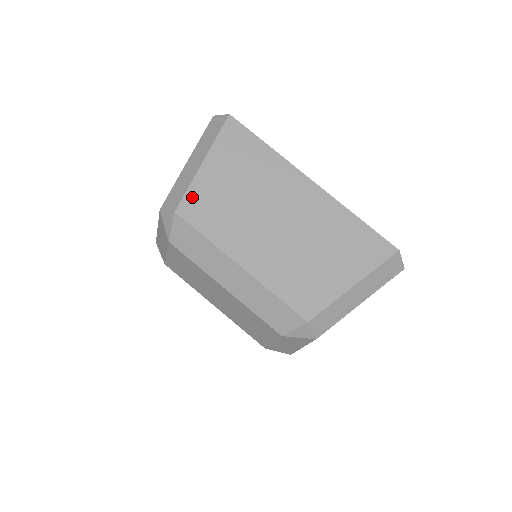
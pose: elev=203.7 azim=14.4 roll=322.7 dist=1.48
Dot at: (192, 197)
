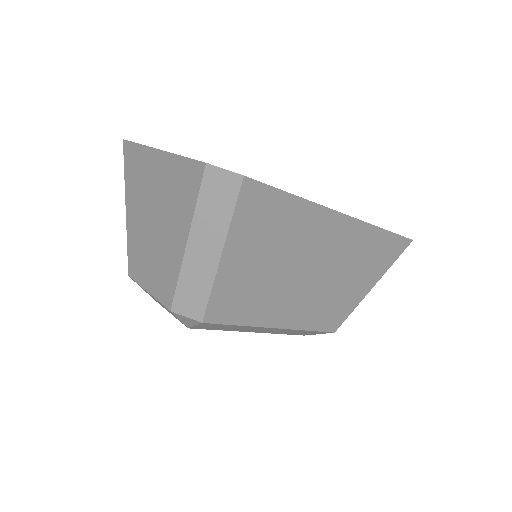
Dot at: (218, 299)
